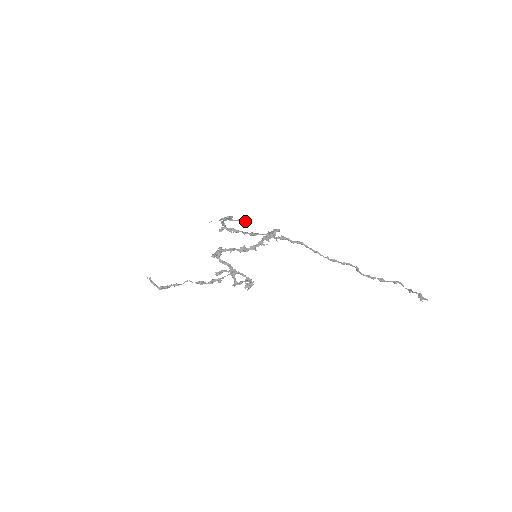
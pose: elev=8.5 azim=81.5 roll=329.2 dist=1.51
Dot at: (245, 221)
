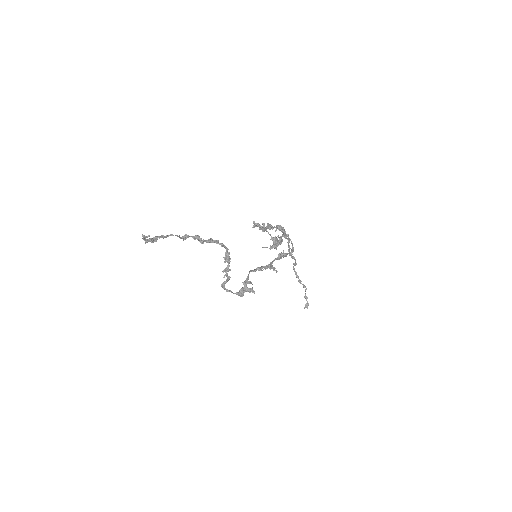
Dot at: (282, 239)
